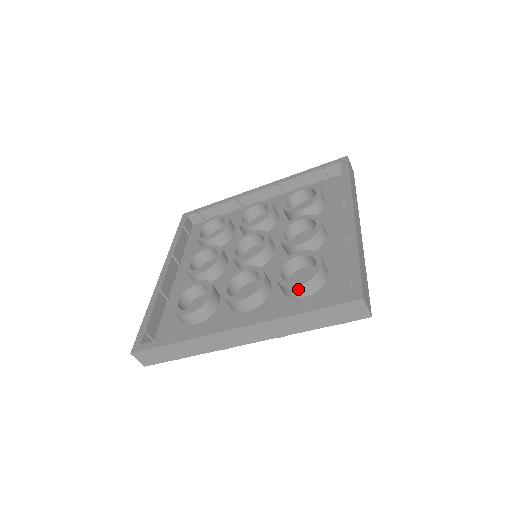
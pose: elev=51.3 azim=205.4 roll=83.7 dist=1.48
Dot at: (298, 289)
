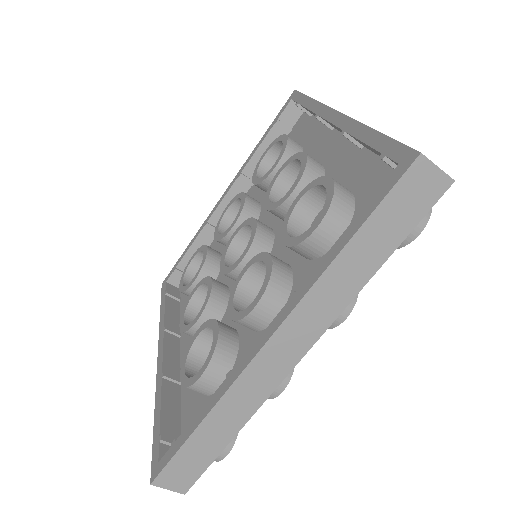
Dot at: (322, 232)
